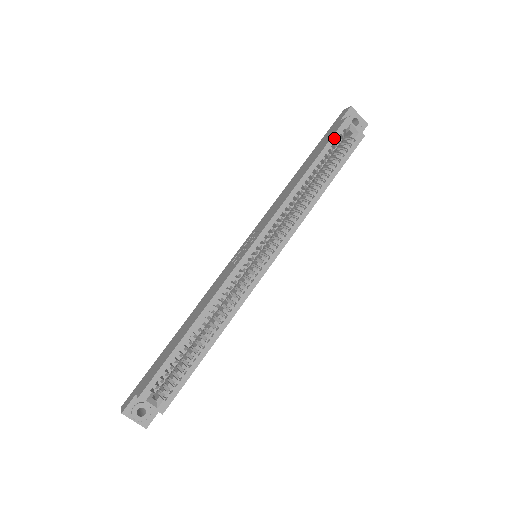
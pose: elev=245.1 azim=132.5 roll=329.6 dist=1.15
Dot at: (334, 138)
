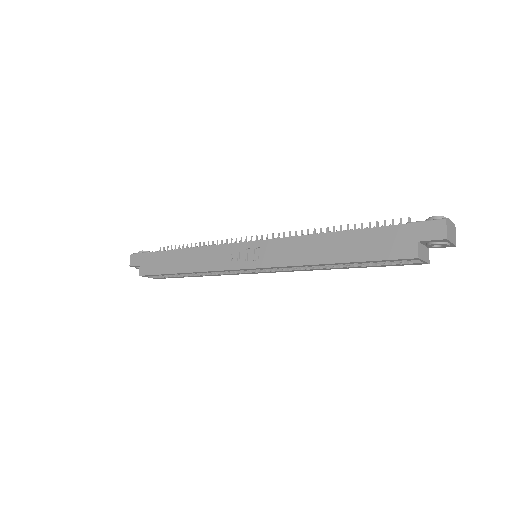
Dot at: (385, 261)
